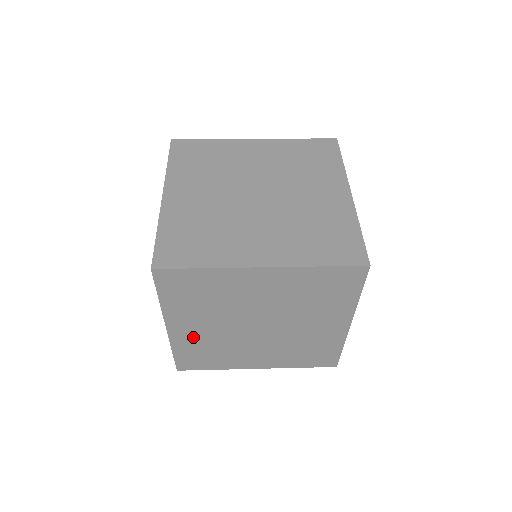
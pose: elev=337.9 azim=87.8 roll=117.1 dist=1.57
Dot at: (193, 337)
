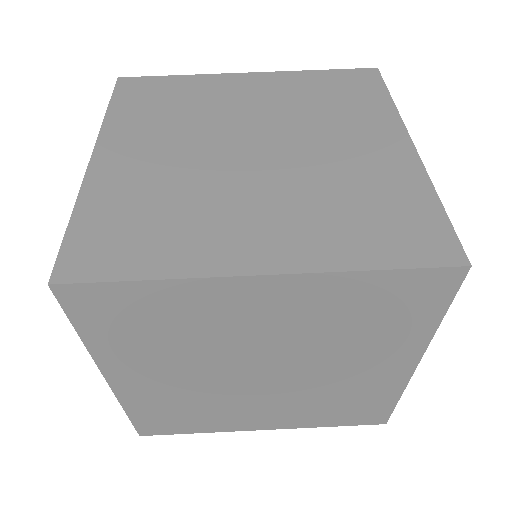
Dot at: (154, 392)
